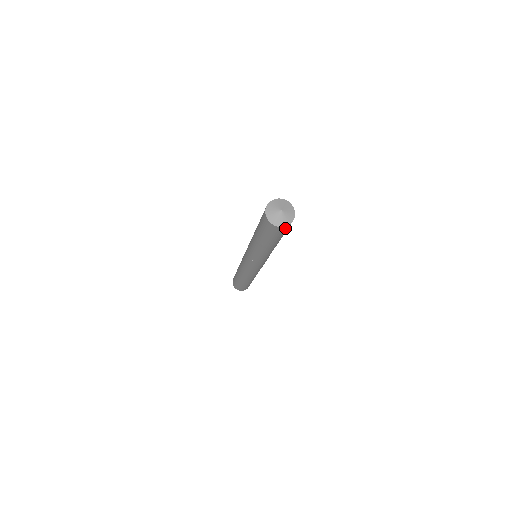
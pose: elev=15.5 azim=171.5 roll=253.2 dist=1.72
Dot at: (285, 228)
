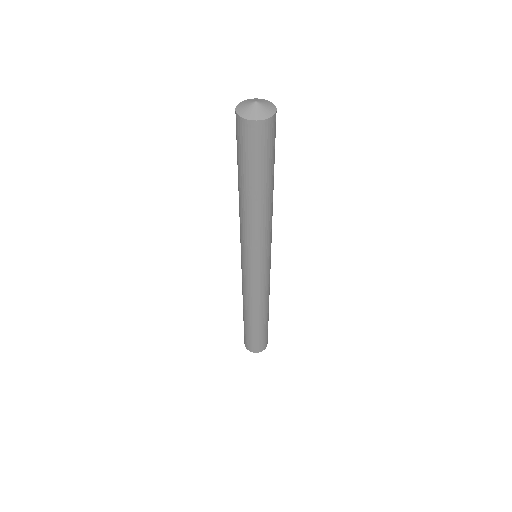
Dot at: (268, 128)
